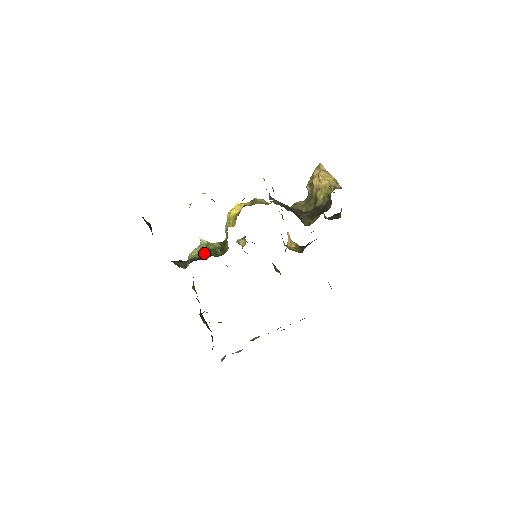
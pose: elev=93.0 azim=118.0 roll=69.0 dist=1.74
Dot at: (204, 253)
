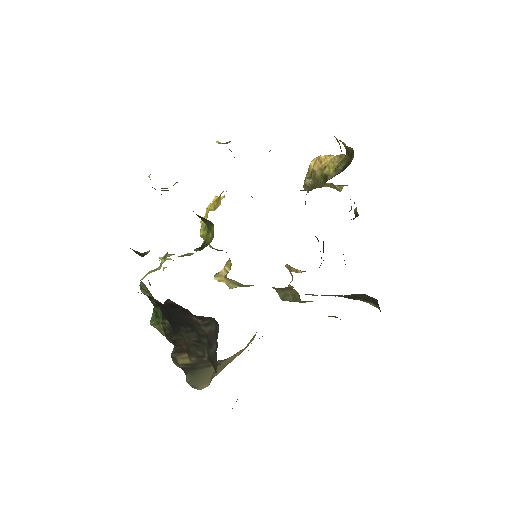
Dot at: occluded
